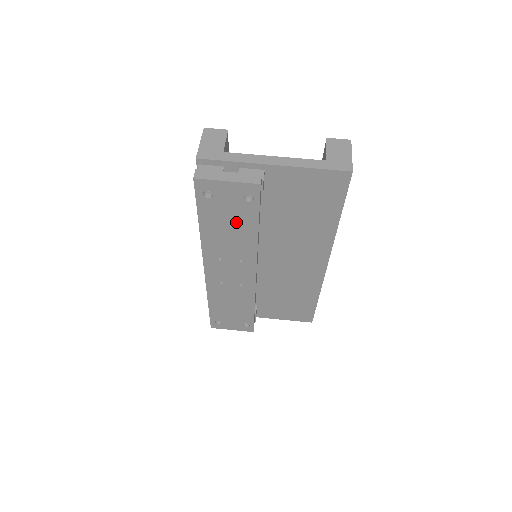
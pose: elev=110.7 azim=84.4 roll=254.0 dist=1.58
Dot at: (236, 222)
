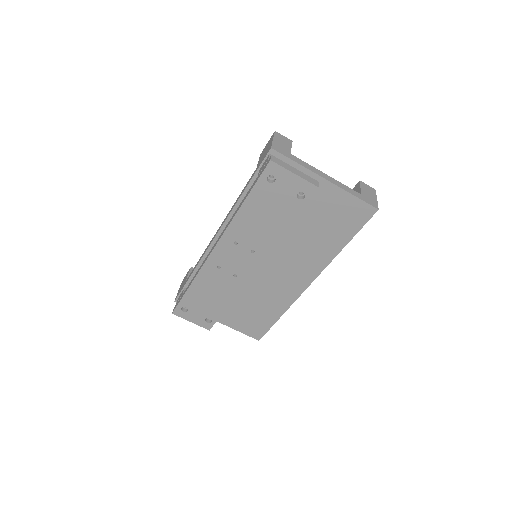
Dot at: (275, 213)
